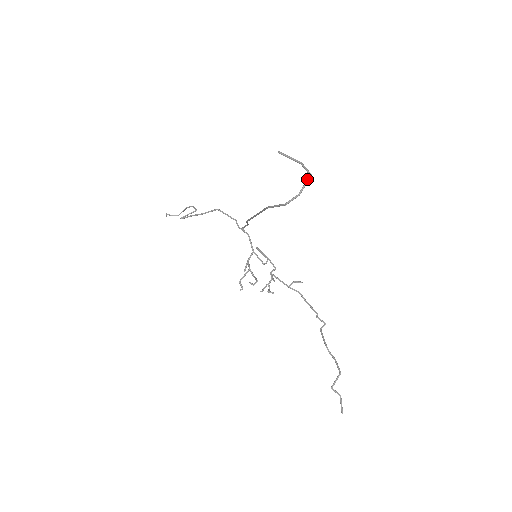
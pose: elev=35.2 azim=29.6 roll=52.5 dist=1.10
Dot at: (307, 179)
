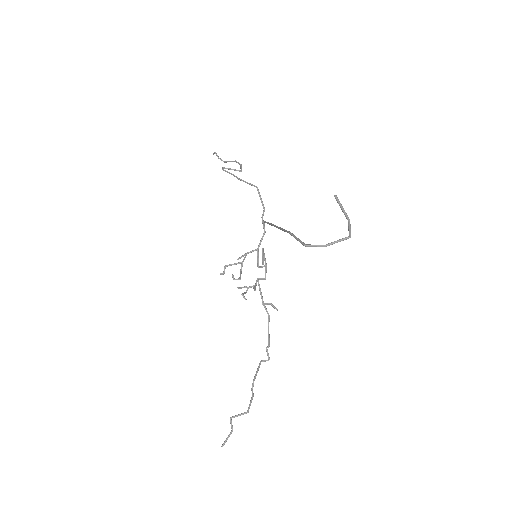
Dot at: (344, 238)
